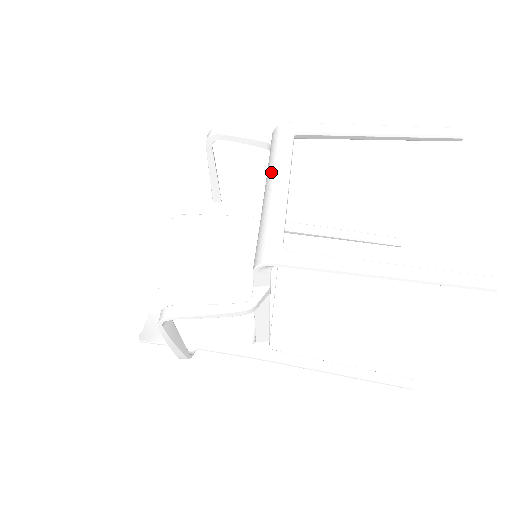
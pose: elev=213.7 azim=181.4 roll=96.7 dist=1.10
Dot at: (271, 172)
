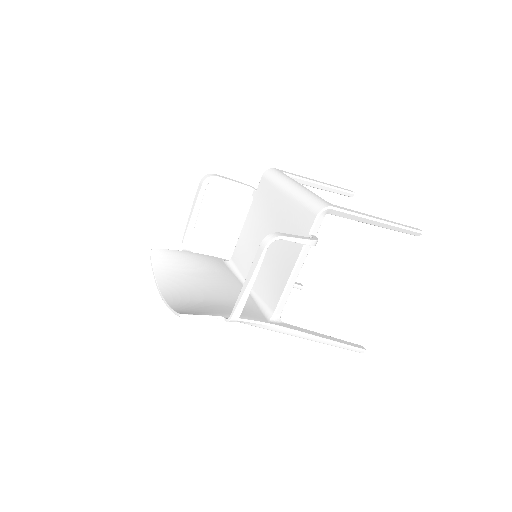
Dot at: (286, 183)
